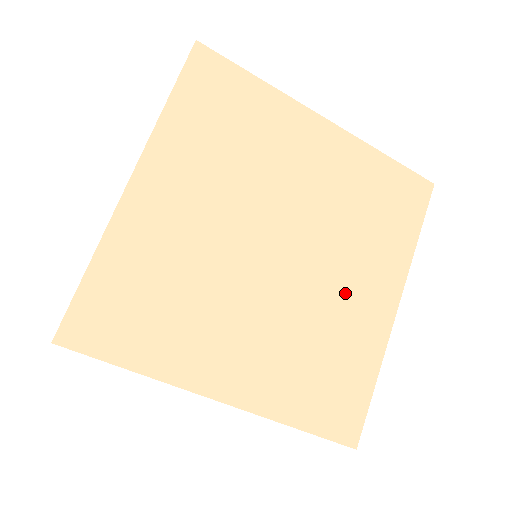
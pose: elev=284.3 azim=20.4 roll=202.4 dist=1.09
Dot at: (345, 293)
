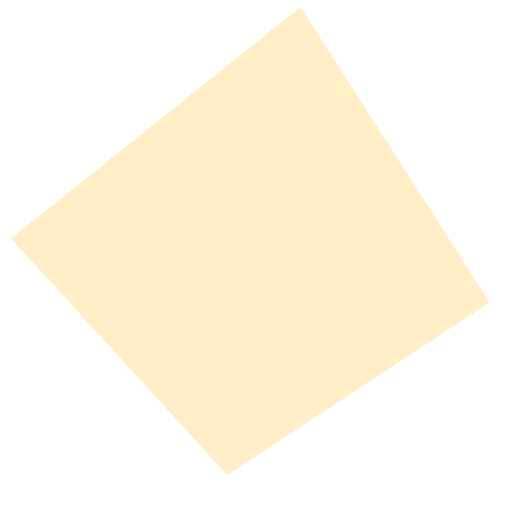
Dot at: (304, 348)
